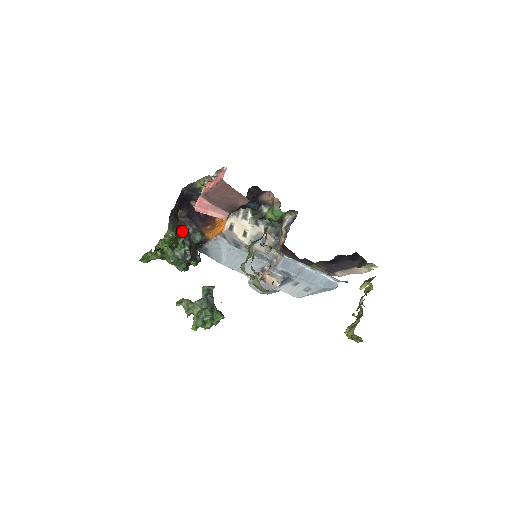
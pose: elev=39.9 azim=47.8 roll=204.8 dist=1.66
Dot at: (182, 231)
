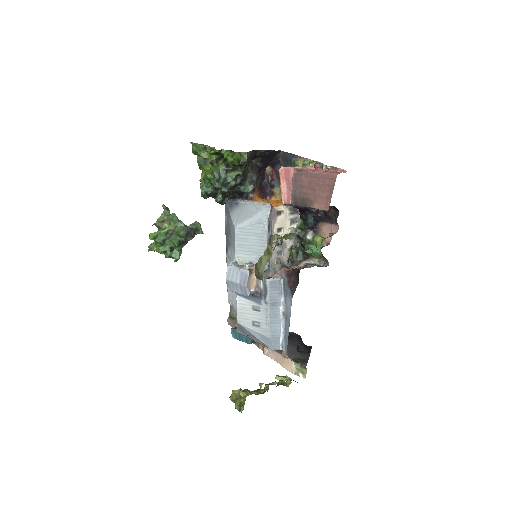
Dot at: (246, 169)
